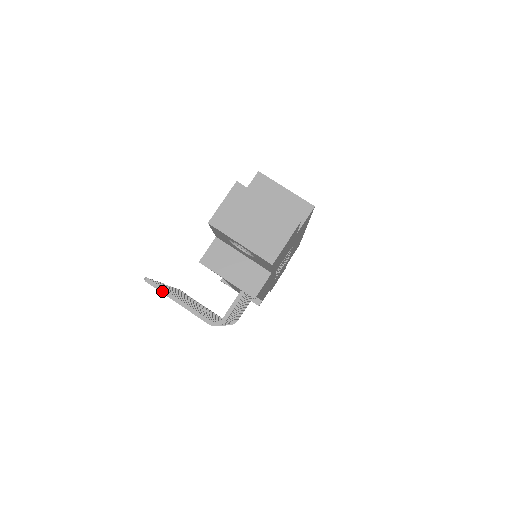
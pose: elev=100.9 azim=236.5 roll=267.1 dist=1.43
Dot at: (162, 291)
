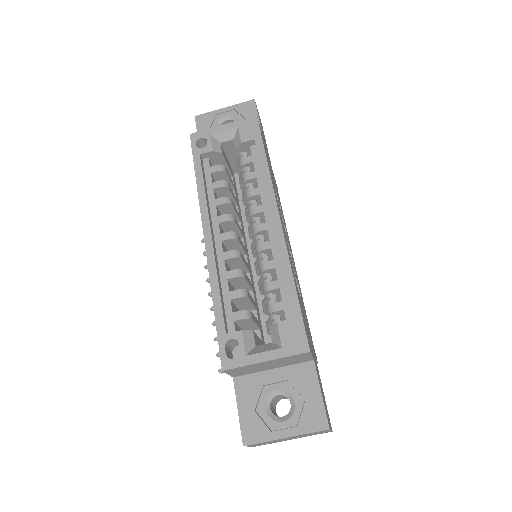
Dot at: occluded
